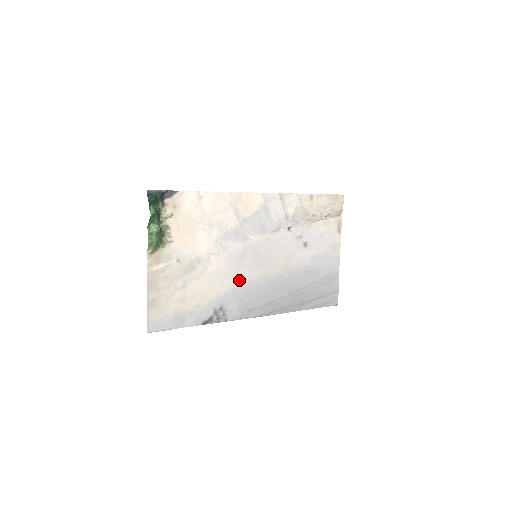
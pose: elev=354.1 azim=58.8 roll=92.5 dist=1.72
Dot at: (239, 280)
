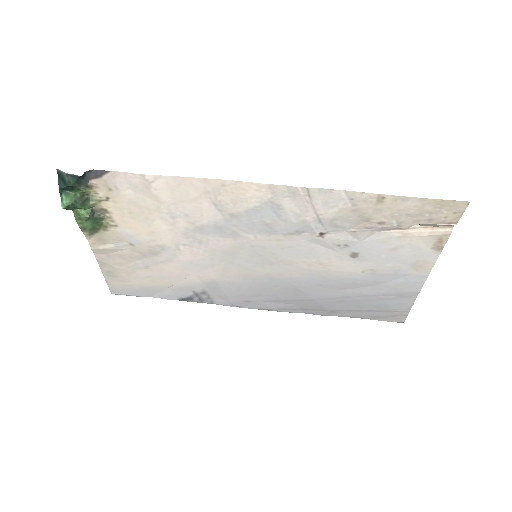
Dot at: (229, 274)
